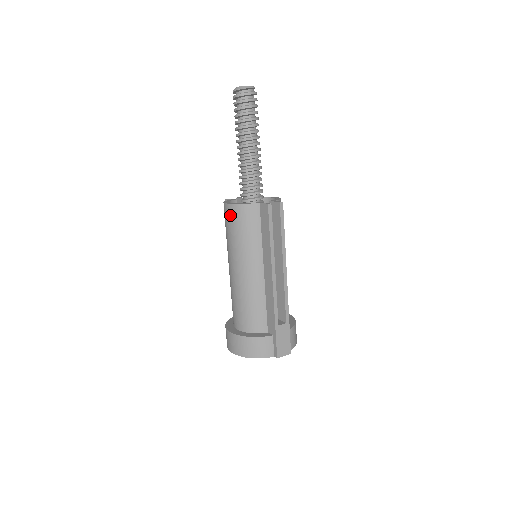
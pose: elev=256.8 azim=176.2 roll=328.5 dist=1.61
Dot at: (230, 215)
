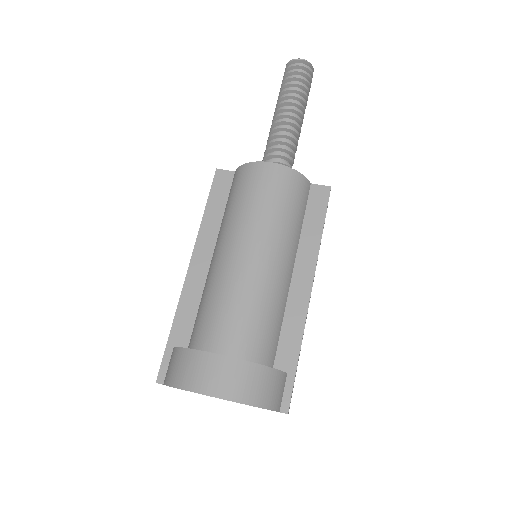
Dot at: (275, 178)
